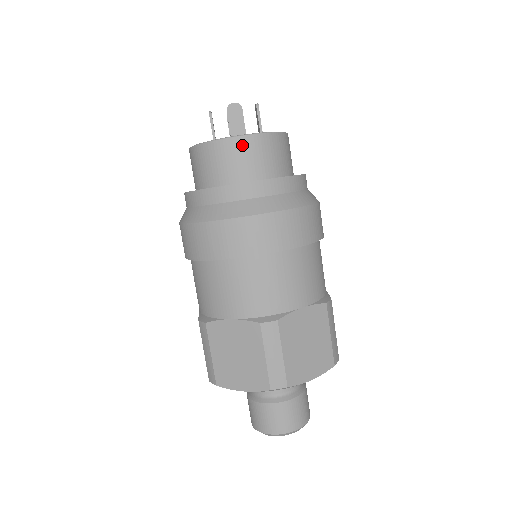
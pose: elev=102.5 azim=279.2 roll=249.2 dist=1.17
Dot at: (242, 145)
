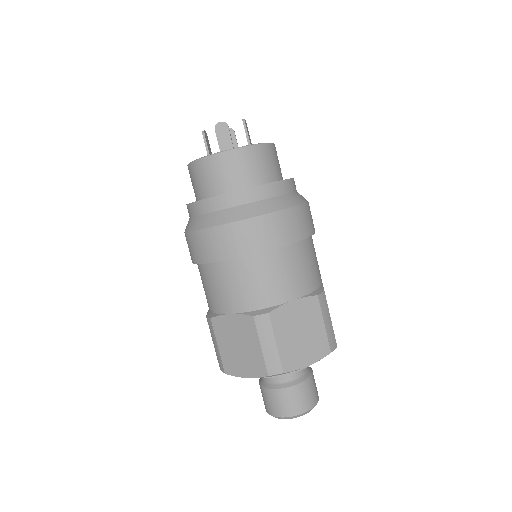
Dot at: (227, 159)
